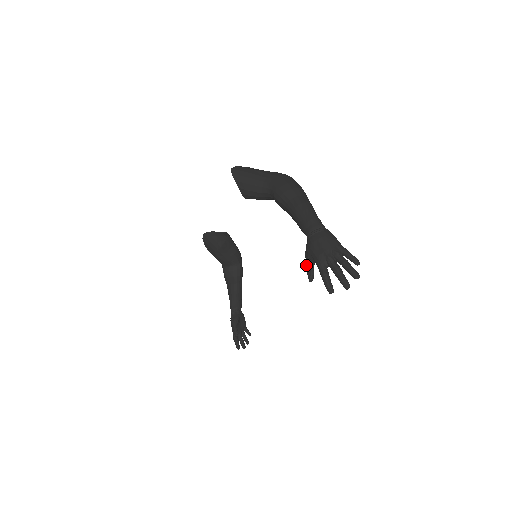
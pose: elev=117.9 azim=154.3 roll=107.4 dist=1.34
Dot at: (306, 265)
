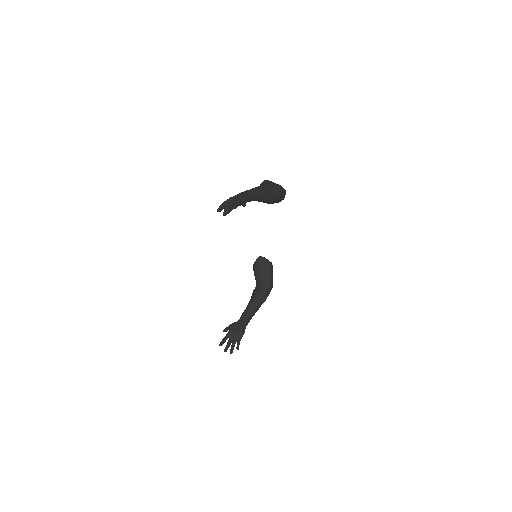
Dot at: occluded
